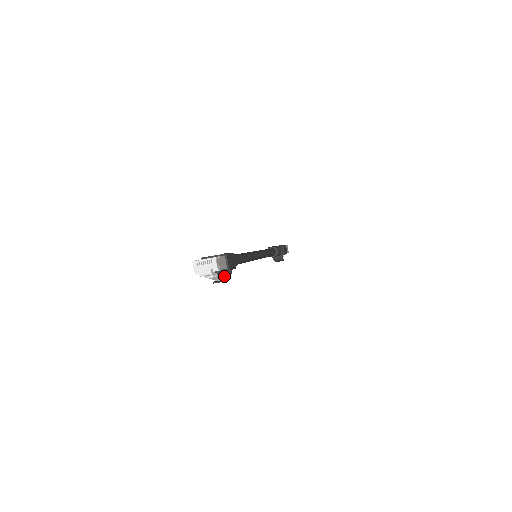
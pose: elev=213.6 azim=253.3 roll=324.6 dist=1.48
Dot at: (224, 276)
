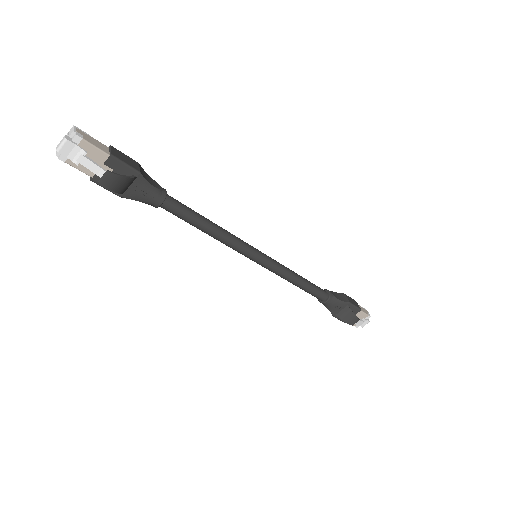
Dot at: (121, 181)
